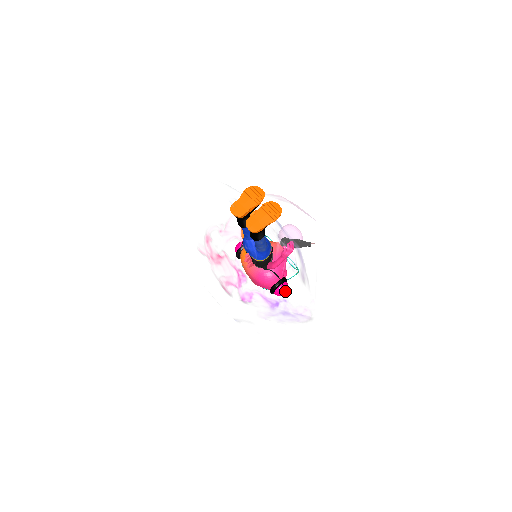
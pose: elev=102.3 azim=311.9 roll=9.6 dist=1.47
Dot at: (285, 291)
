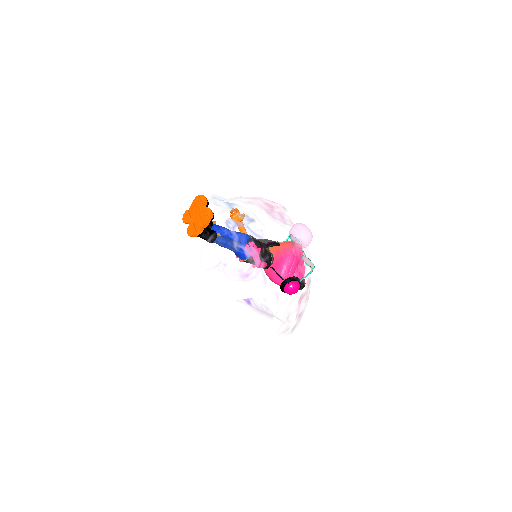
Dot at: (203, 289)
